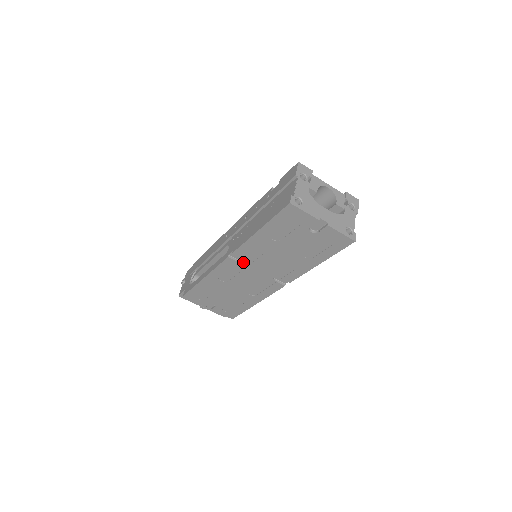
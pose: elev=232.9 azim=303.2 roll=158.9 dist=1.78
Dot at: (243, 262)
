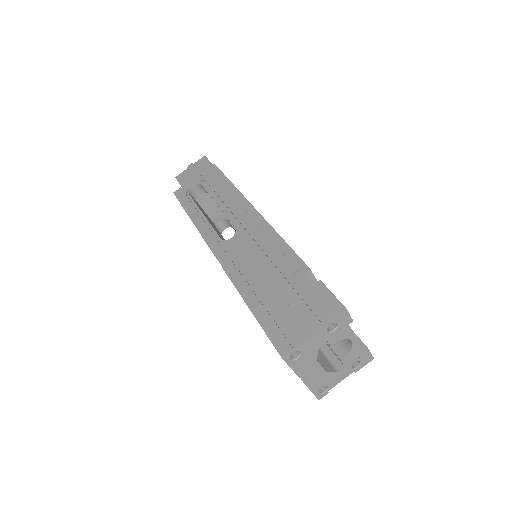
Dot at: occluded
